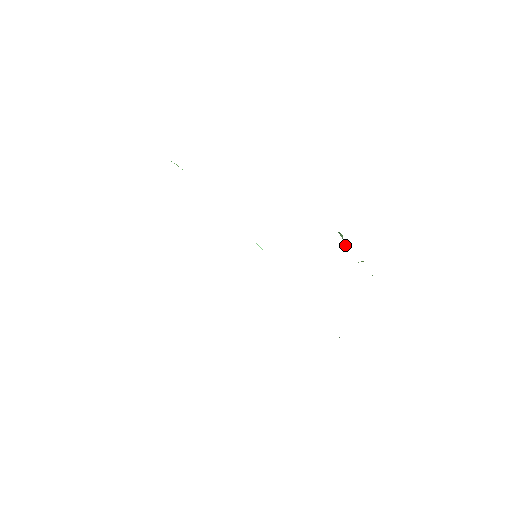
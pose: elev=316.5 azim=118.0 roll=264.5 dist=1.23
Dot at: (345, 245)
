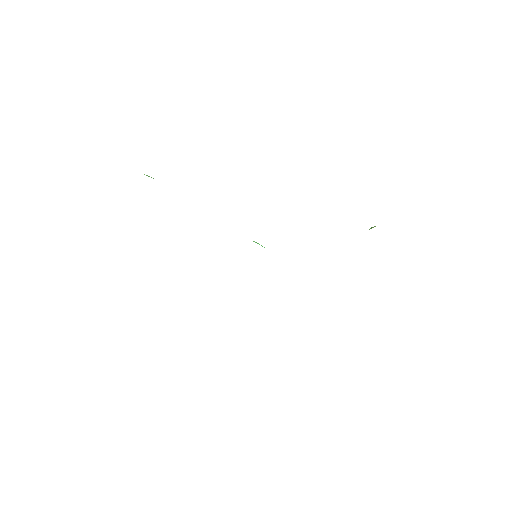
Dot at: occluded
